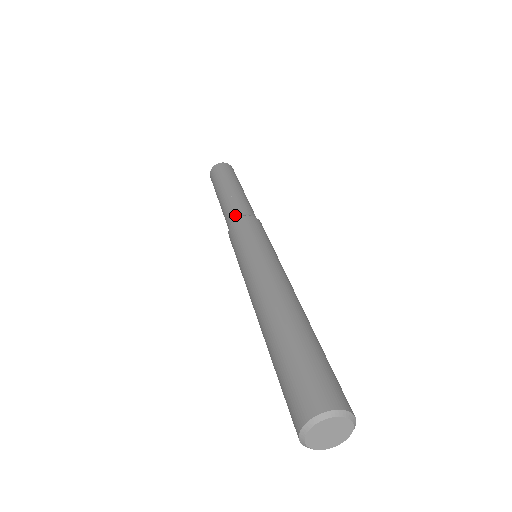
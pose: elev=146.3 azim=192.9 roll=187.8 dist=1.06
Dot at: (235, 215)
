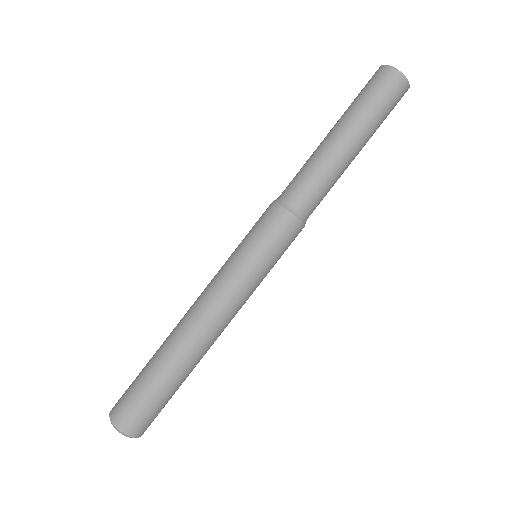
Dot at: (291, 197)
